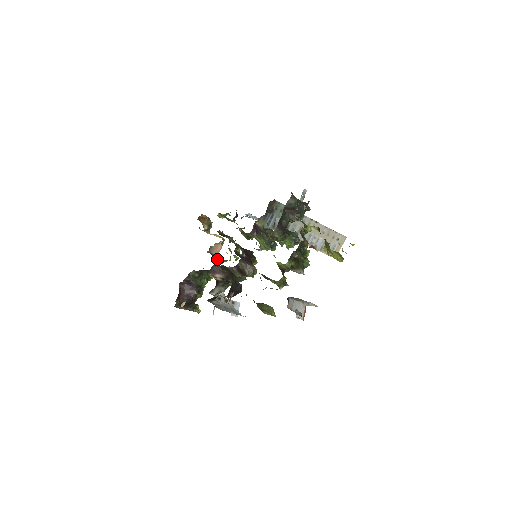
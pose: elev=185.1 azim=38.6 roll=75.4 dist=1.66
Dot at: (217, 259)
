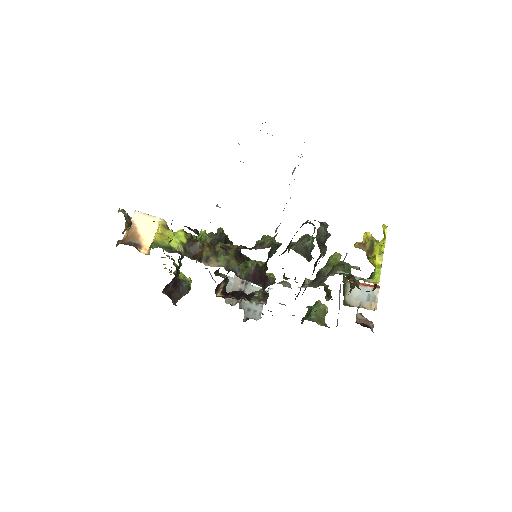
Dot at: occluded
